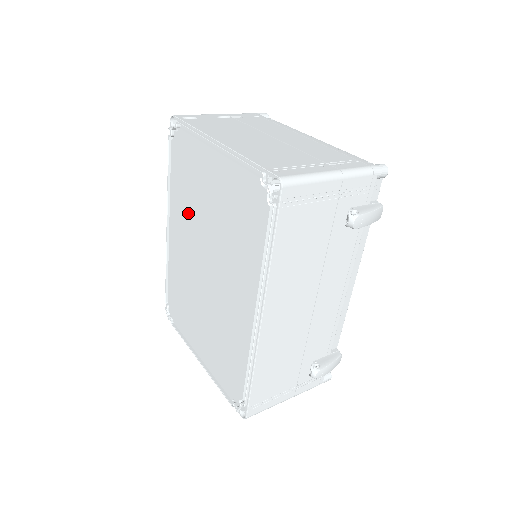
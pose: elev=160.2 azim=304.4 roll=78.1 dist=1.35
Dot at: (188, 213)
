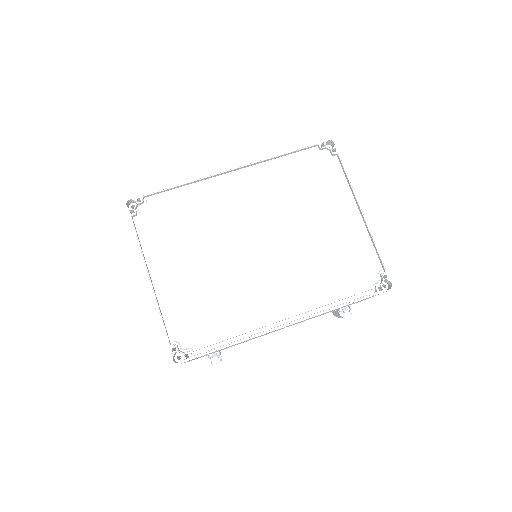
Dot at: (280, 198)
